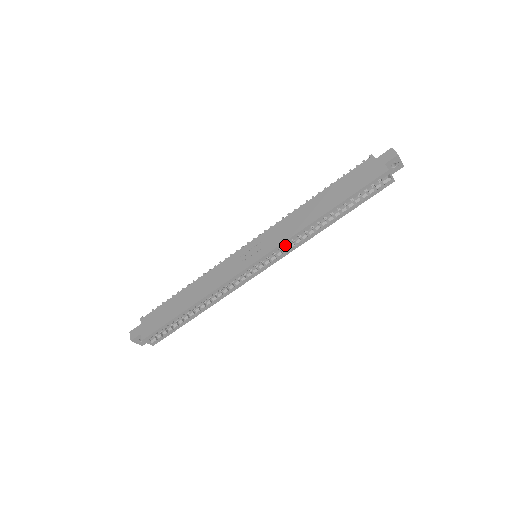
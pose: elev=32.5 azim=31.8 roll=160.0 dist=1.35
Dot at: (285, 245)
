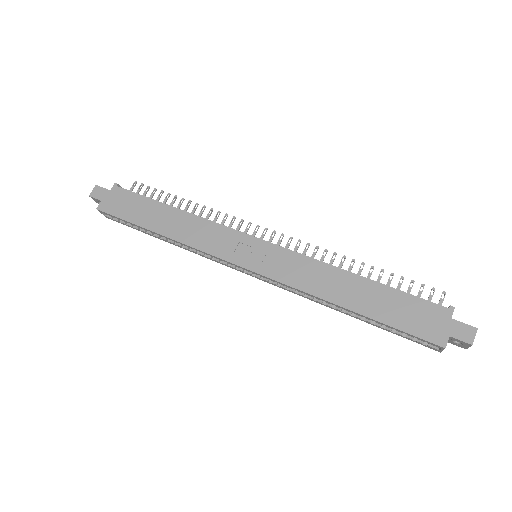
Dot at: occluded
